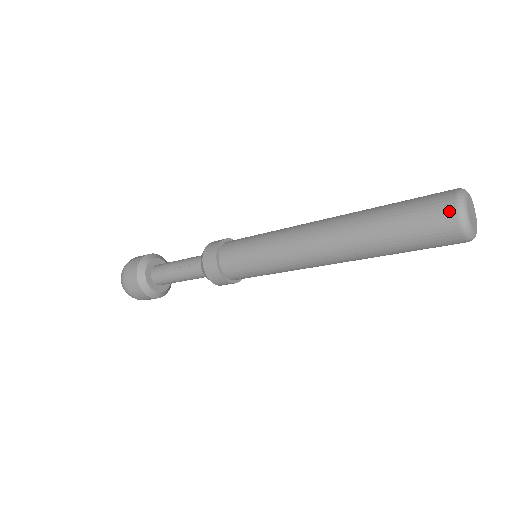
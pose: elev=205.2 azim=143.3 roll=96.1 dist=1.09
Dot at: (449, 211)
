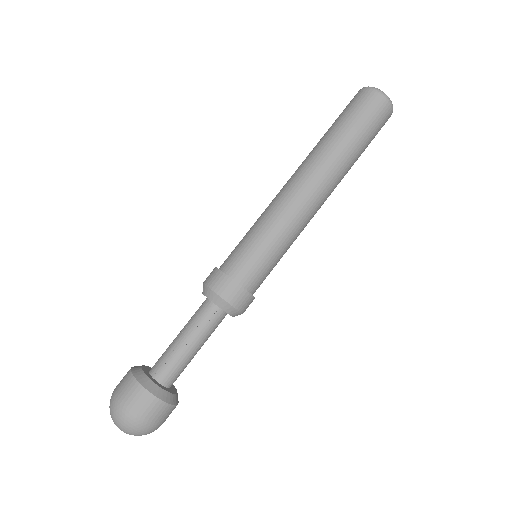
Dot at: (380, 100)
